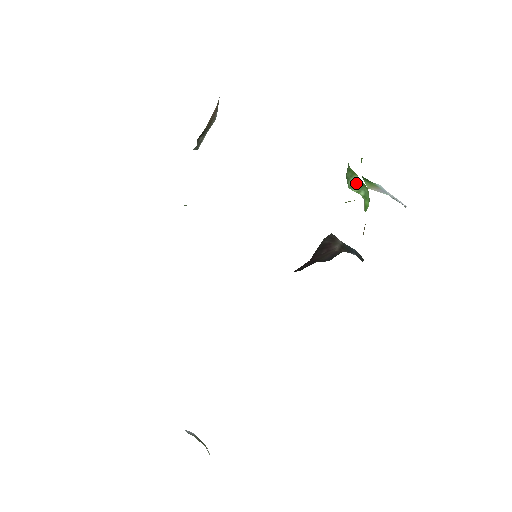
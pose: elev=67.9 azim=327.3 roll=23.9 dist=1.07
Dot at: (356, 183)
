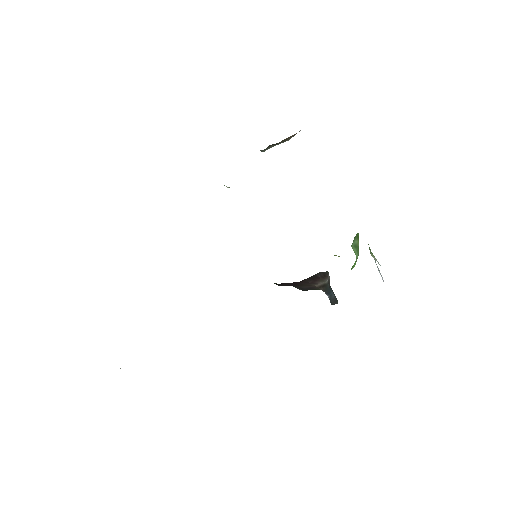
Dot at: (356, 246)
